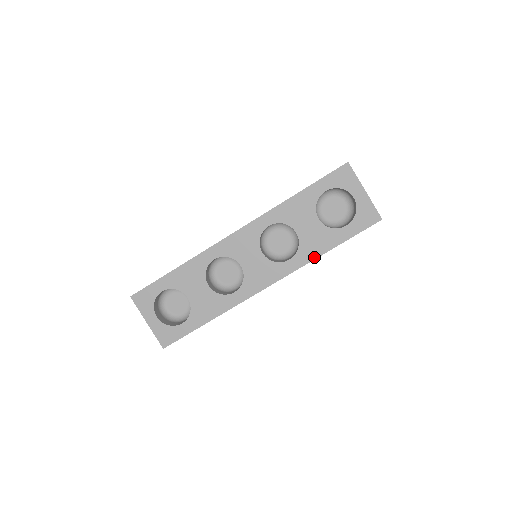
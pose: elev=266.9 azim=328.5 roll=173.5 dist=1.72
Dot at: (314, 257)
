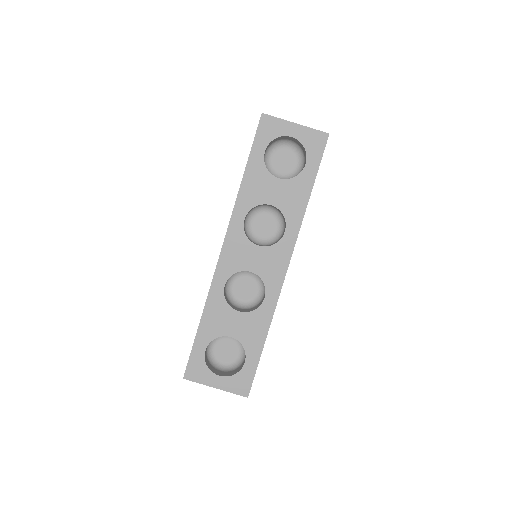
Dot at: (303, 212)
